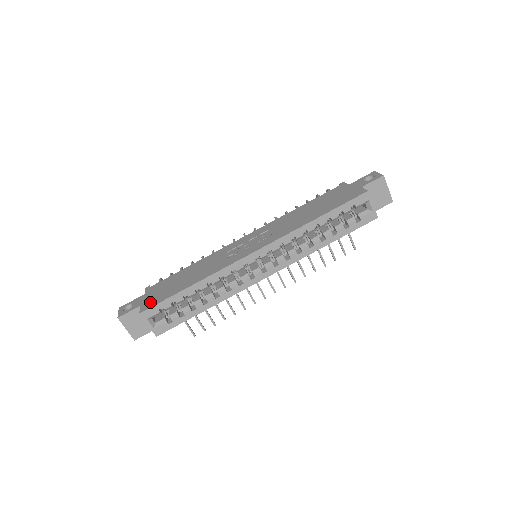
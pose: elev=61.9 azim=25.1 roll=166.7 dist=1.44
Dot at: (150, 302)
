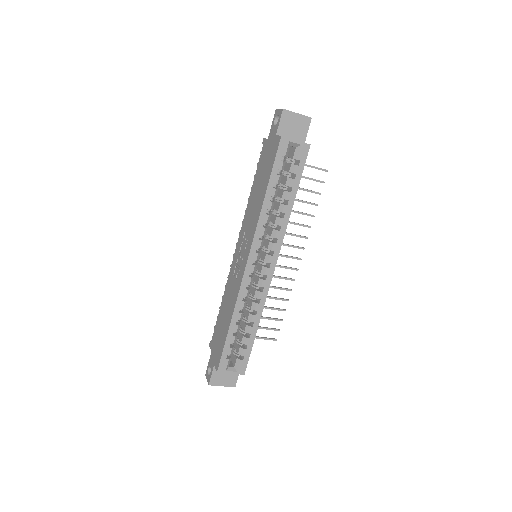
Dot at: (217, 357)
